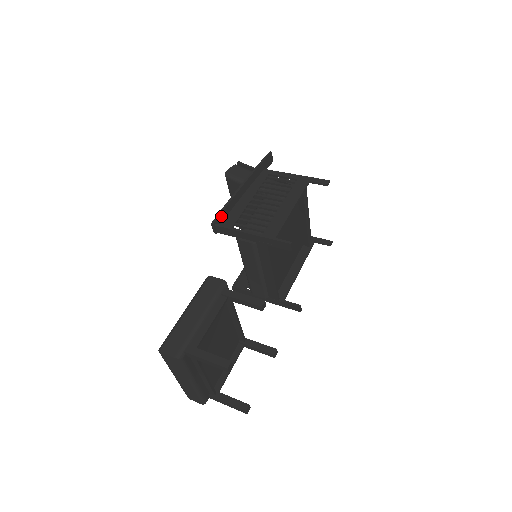
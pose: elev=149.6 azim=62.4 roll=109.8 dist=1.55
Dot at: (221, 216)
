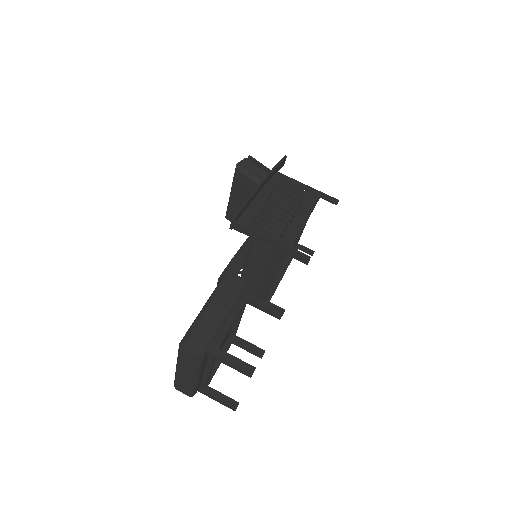
Dot at: (240, 213)
